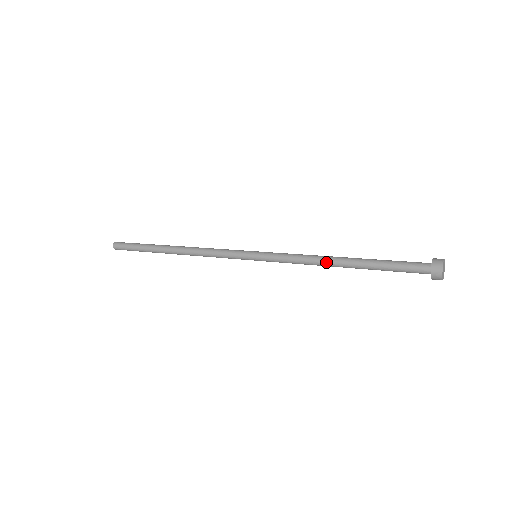
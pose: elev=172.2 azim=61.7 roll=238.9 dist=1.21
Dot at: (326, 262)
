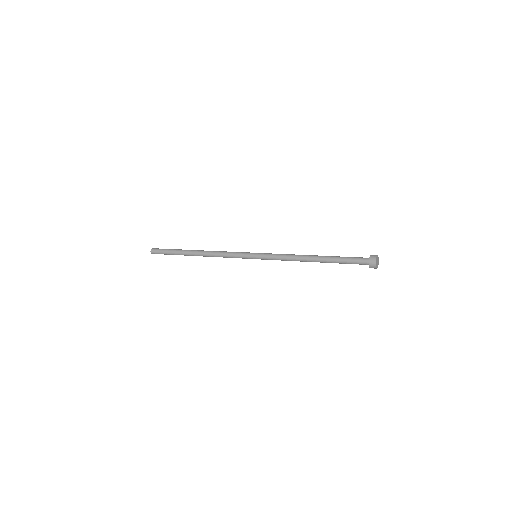
Dot at: (303, 258)
